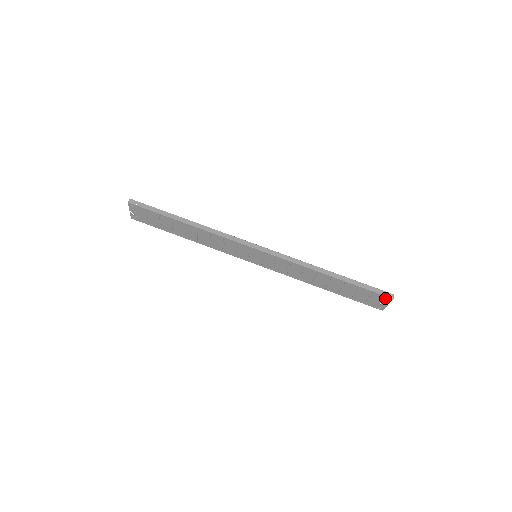
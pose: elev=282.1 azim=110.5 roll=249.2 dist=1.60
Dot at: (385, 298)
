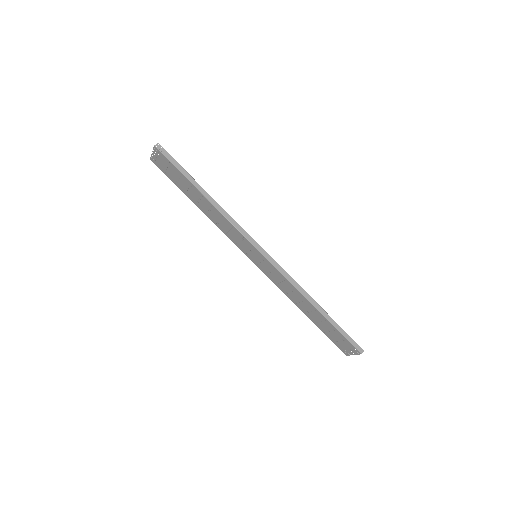
Dot at: (355, 350)
